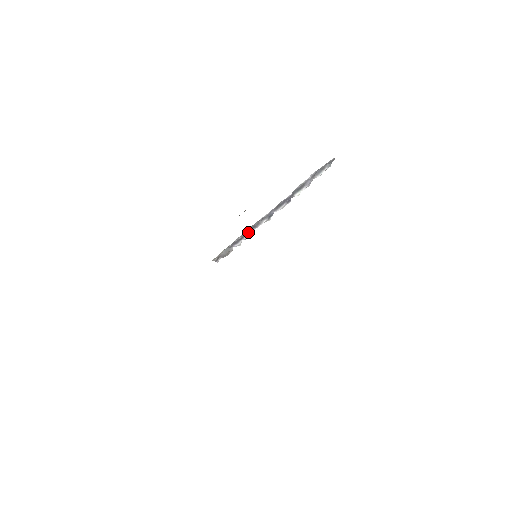
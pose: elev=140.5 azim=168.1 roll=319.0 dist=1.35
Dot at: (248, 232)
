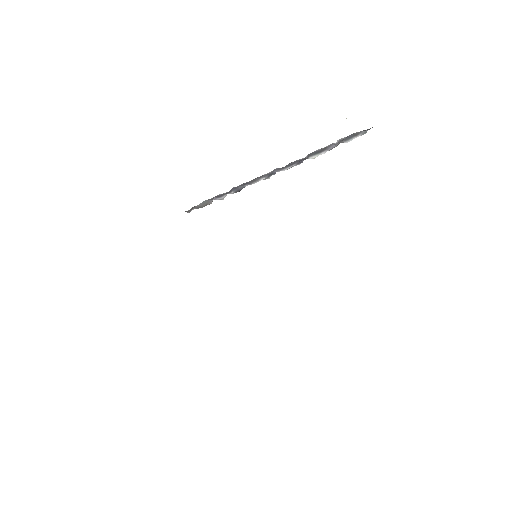
Dot at: (238, 188)
